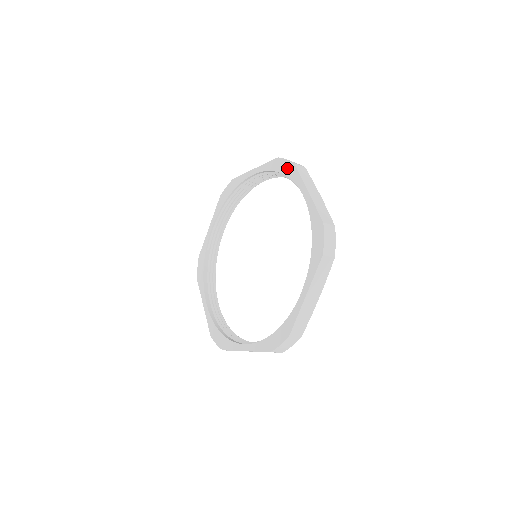
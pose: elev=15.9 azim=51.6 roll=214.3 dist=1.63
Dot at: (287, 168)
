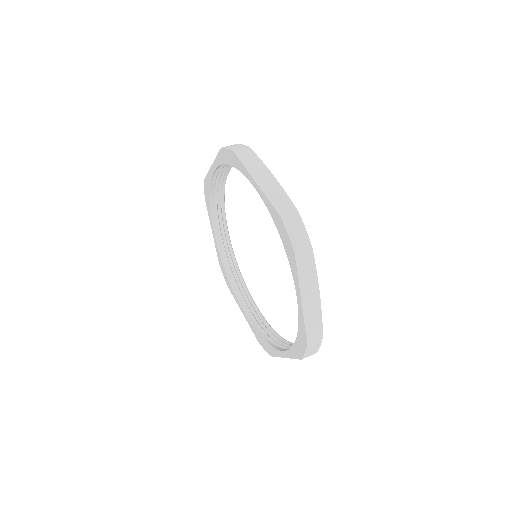
Dot at: (287, 246)
